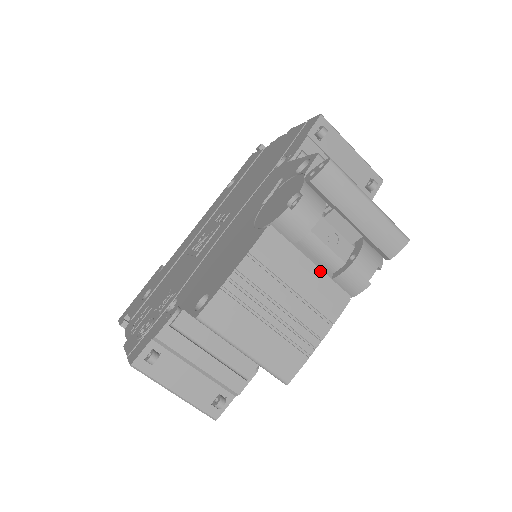
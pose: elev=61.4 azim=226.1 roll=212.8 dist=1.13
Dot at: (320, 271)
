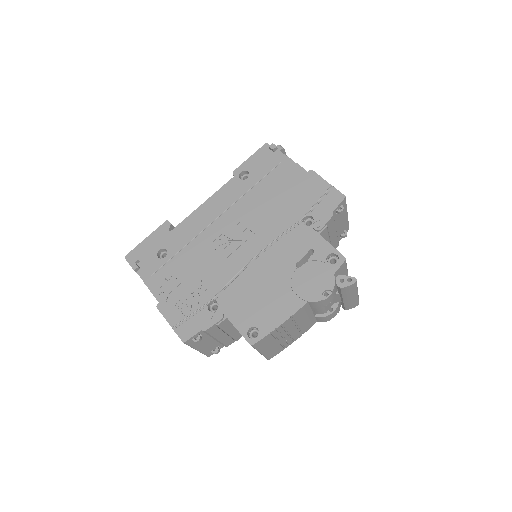
Dot at: (313, 315)
